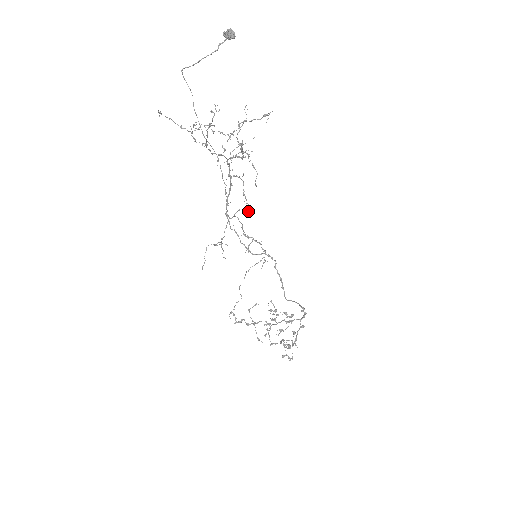
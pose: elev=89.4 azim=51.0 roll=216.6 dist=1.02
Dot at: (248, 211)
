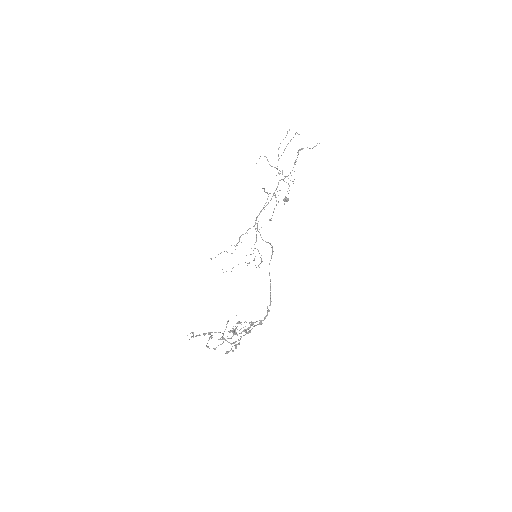
Dot at: occluded
